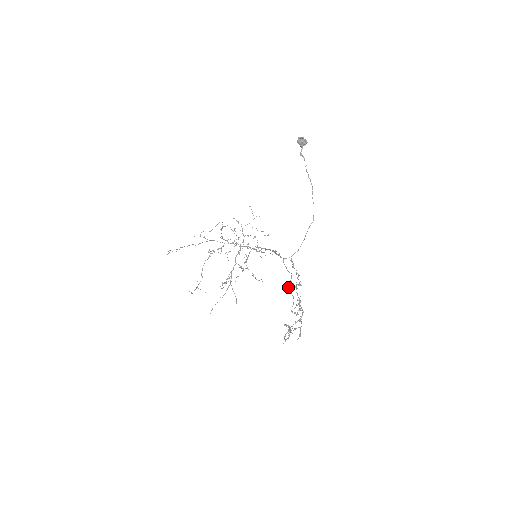
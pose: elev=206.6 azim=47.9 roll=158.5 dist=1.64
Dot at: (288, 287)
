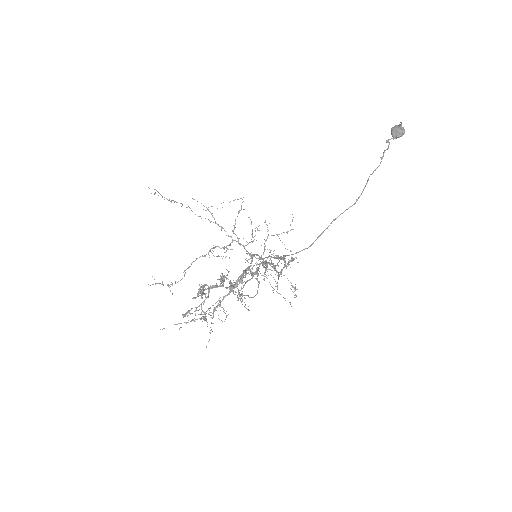
Dot at: (257, 271)
